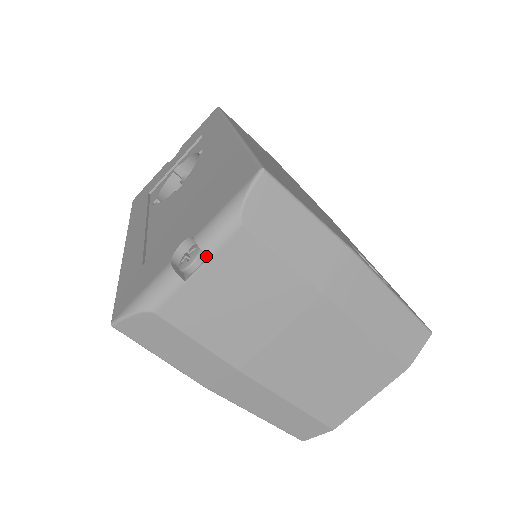
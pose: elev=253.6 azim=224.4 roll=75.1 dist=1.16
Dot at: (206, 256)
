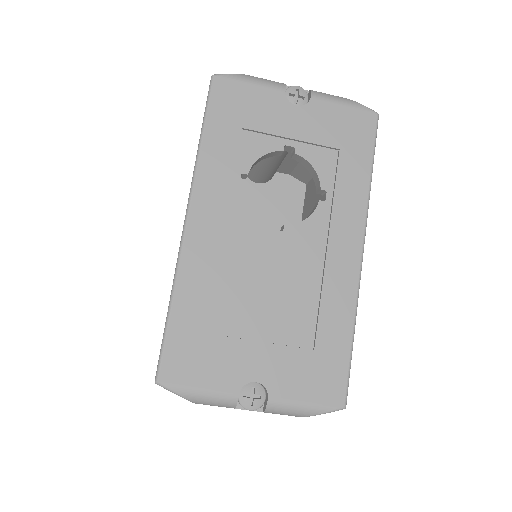
Dot at: (262, 407)
